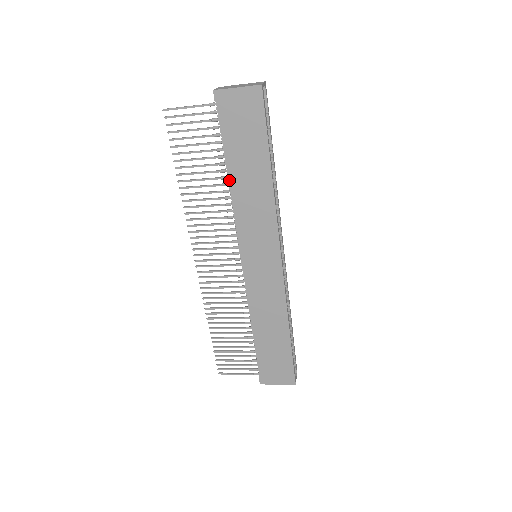
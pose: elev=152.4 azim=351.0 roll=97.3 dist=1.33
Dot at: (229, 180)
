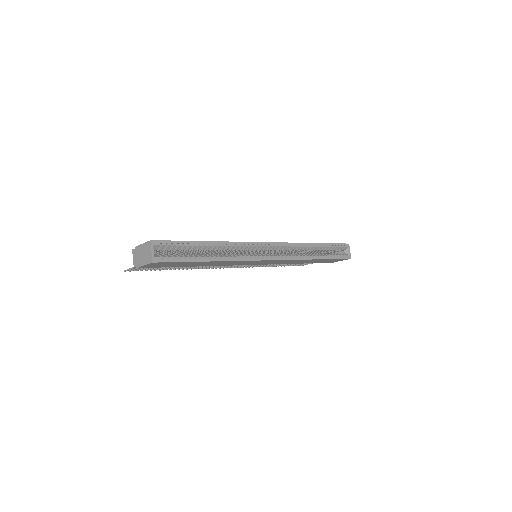
Dot at: (196, 266)
